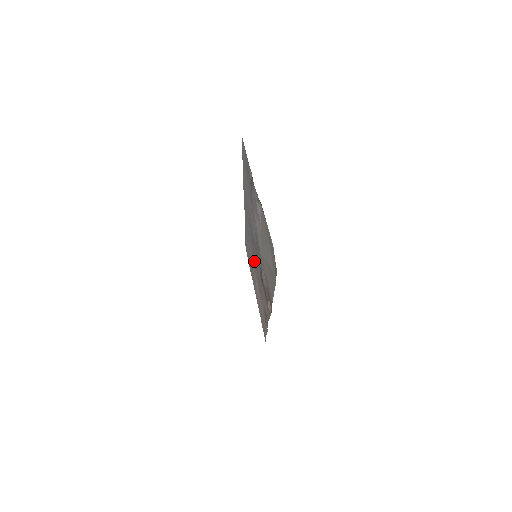
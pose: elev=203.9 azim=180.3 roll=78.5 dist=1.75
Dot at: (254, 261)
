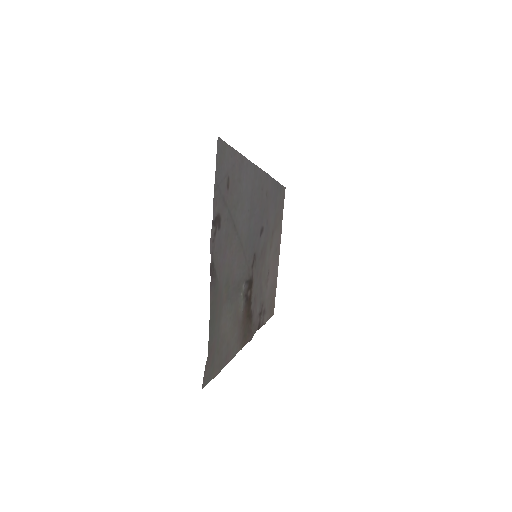
Dot at: (264, 246)
